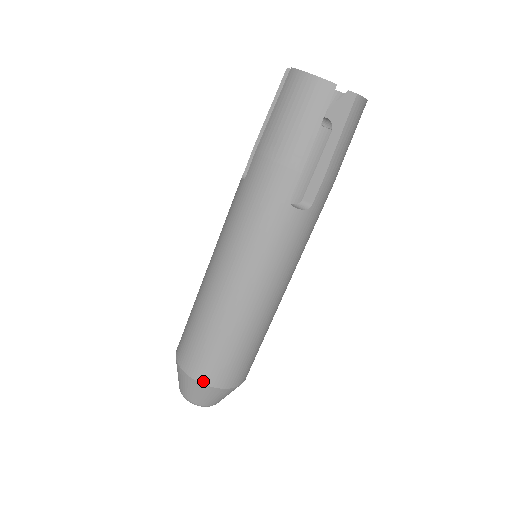
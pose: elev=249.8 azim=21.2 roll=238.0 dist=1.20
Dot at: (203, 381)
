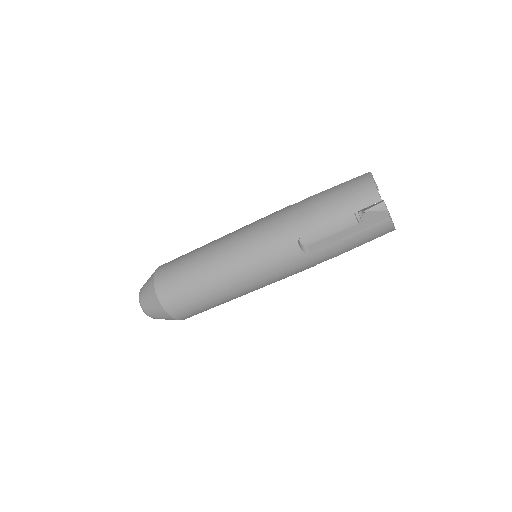
Dot at: (158, 291)
